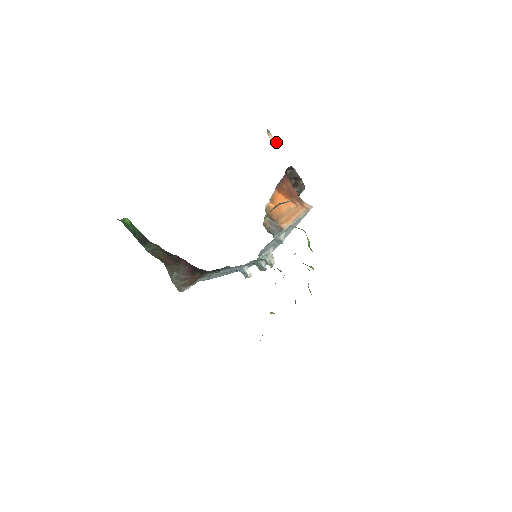
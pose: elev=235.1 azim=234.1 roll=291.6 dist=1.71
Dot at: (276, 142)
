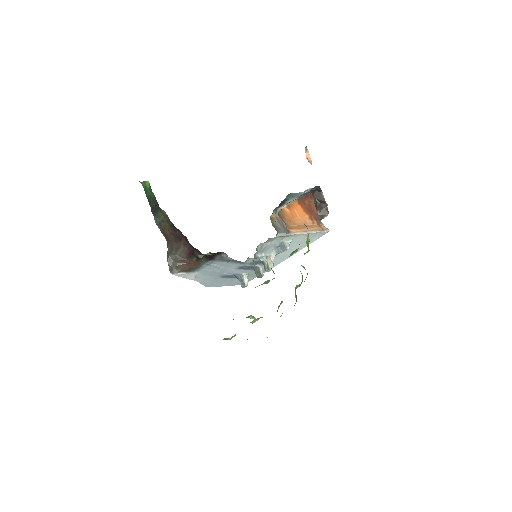
Dot at: (311, 161)
